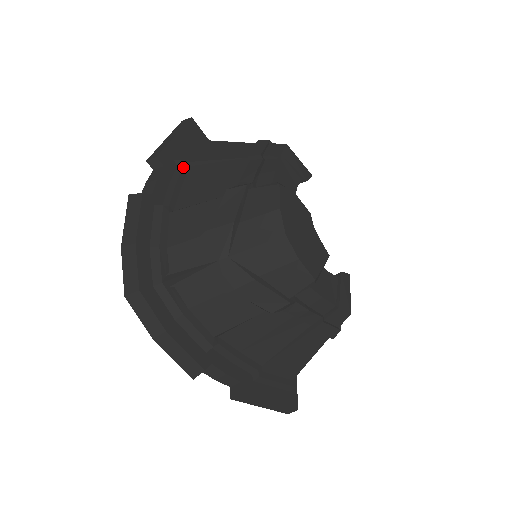
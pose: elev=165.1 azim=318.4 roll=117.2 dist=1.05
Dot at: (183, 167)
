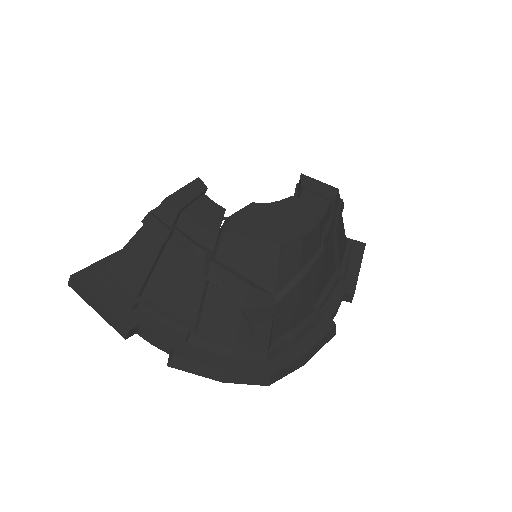
Dot at: (143, 304)
